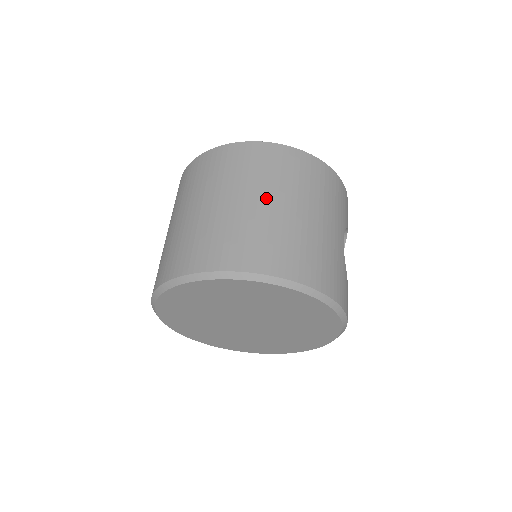
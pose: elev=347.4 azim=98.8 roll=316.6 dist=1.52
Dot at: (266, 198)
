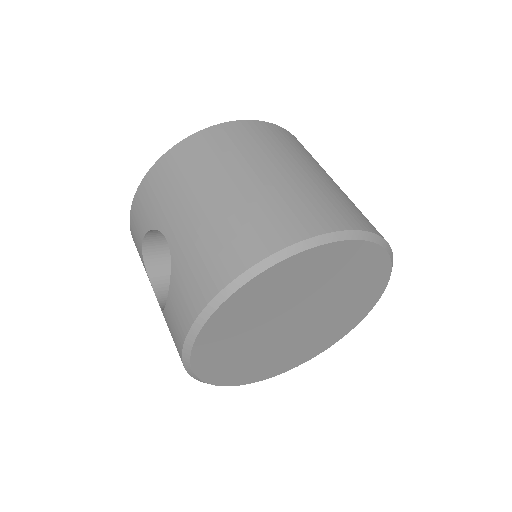
Dot at: (307, 167)
